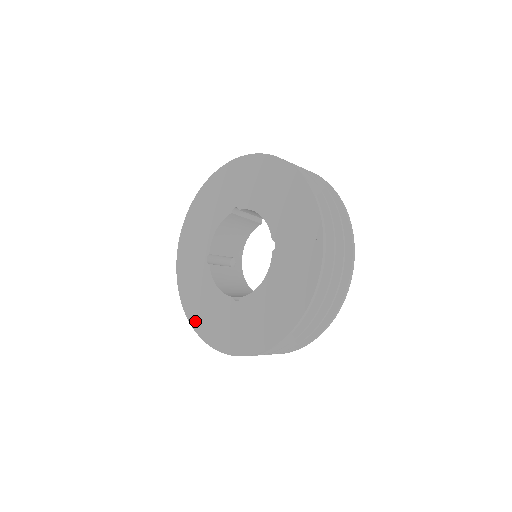
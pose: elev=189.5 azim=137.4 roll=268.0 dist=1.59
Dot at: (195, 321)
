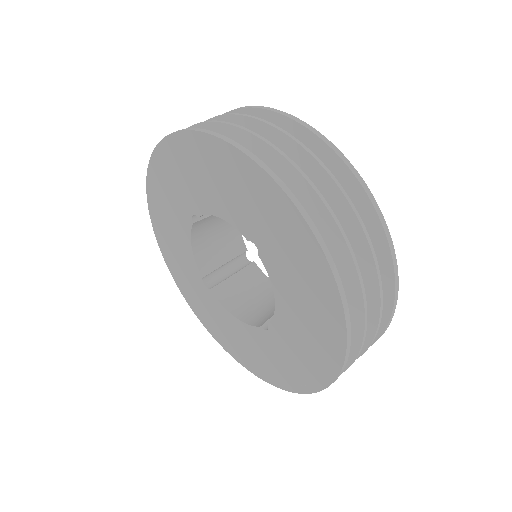
Dot at: (156, 226)
